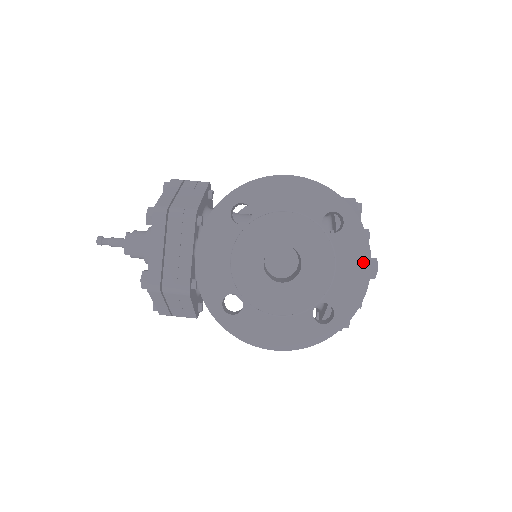
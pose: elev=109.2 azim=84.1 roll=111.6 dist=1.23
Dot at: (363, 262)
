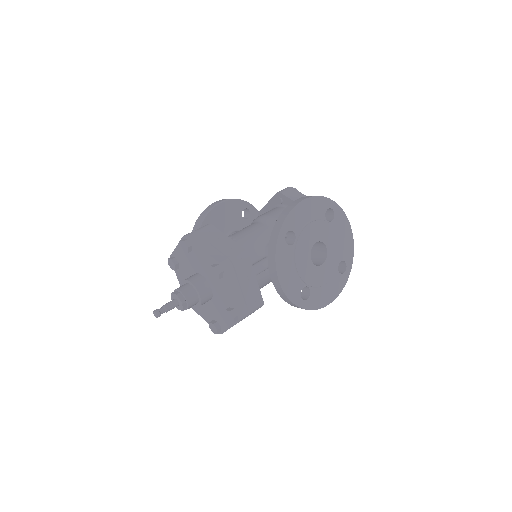
Dot at: (348, 228)
